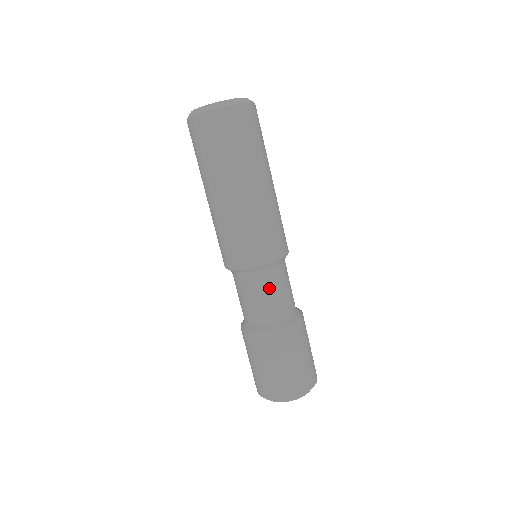
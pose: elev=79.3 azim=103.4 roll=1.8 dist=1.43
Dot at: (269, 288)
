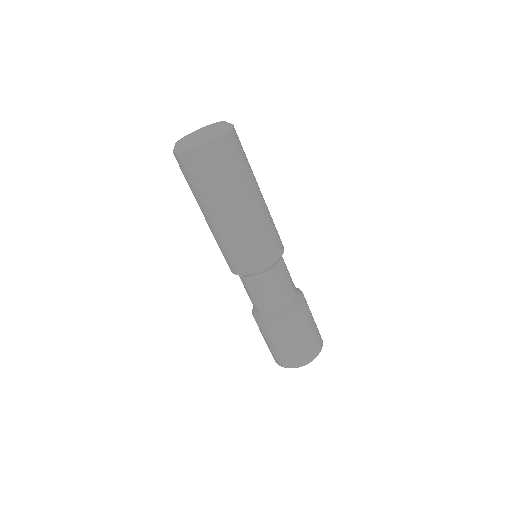
Dot at: (275, 284)
